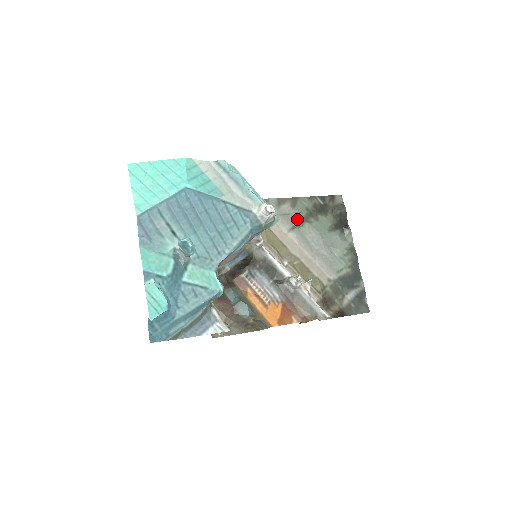
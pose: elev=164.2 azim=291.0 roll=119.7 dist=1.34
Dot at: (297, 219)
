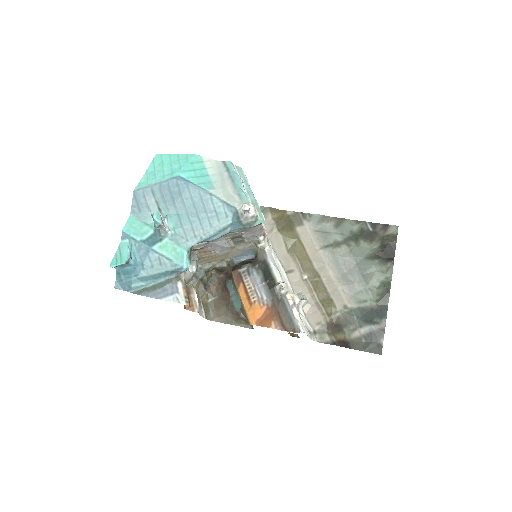
Dot at: (335, 239)
